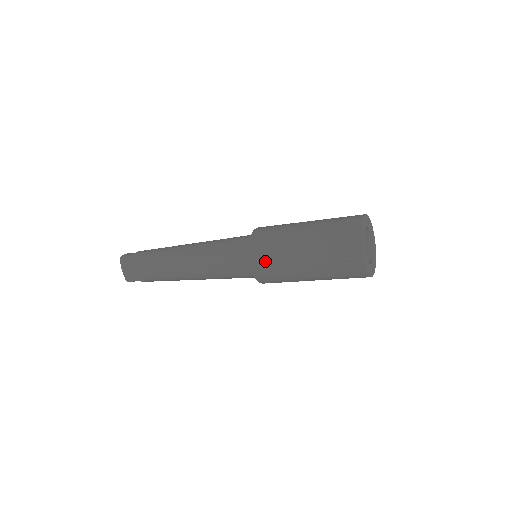
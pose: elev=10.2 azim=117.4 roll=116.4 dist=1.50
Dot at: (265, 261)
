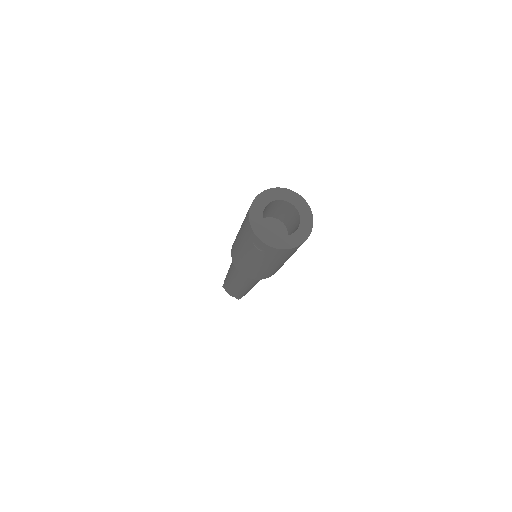
Dot at: (242, 268)
